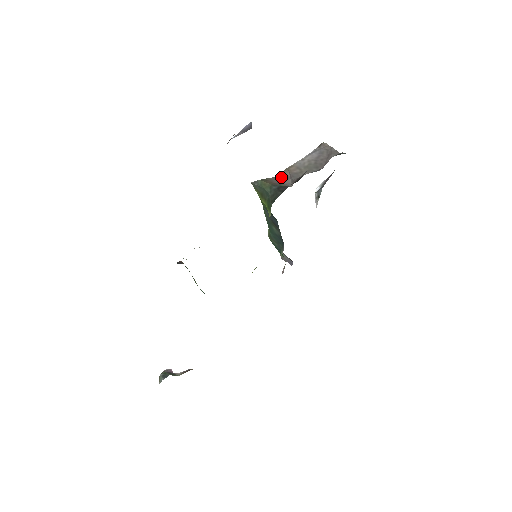
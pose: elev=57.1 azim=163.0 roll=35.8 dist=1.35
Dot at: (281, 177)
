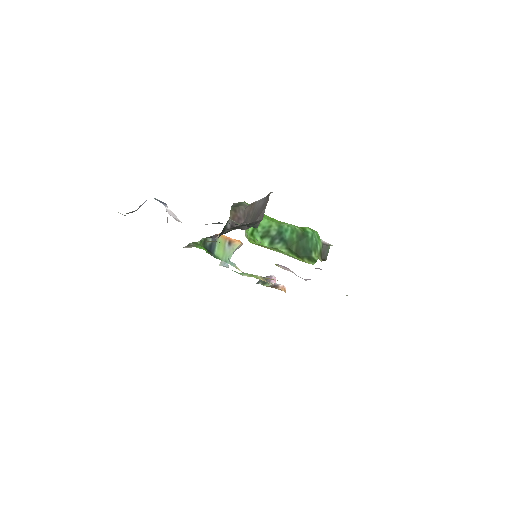
Dot at: (246, 210)
